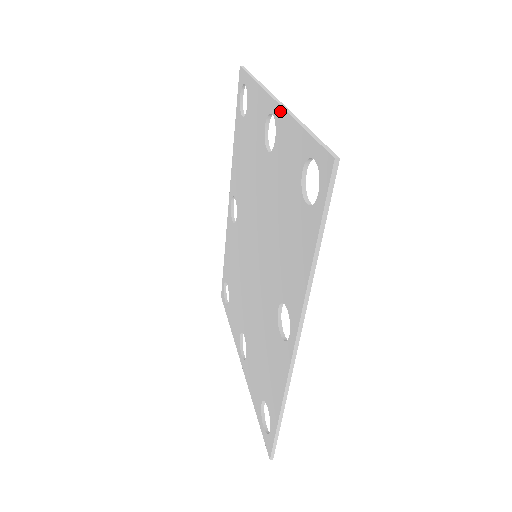
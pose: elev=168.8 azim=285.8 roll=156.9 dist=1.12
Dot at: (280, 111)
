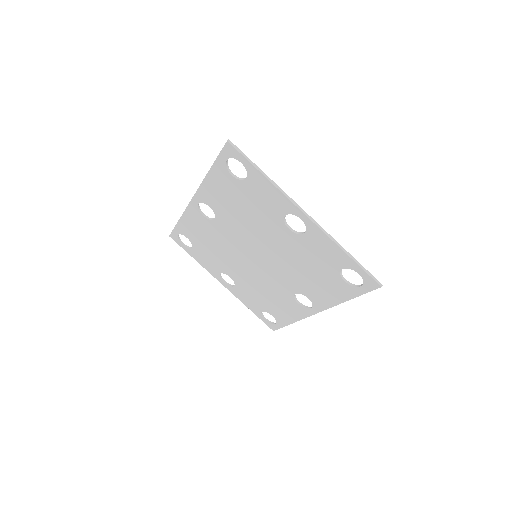
Dot at: (316, 228)
